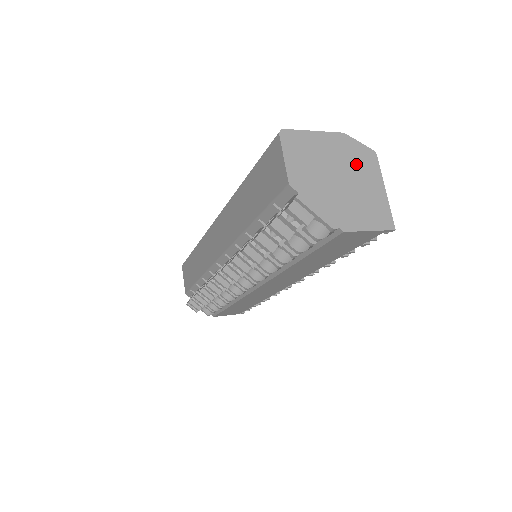
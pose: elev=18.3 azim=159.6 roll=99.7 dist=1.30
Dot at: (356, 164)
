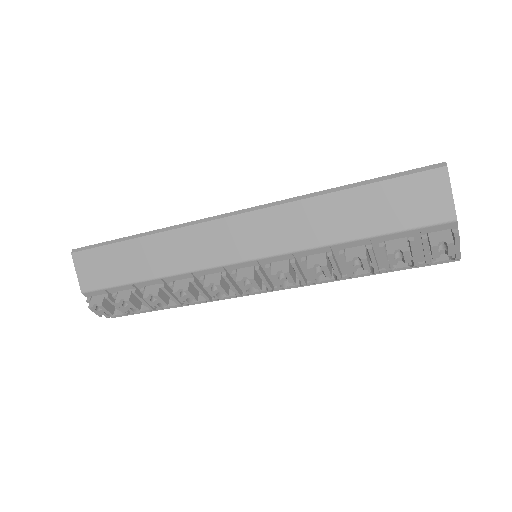
Dot at: occluded
